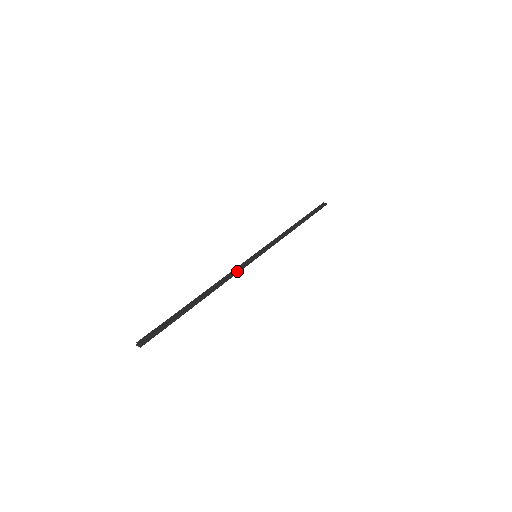
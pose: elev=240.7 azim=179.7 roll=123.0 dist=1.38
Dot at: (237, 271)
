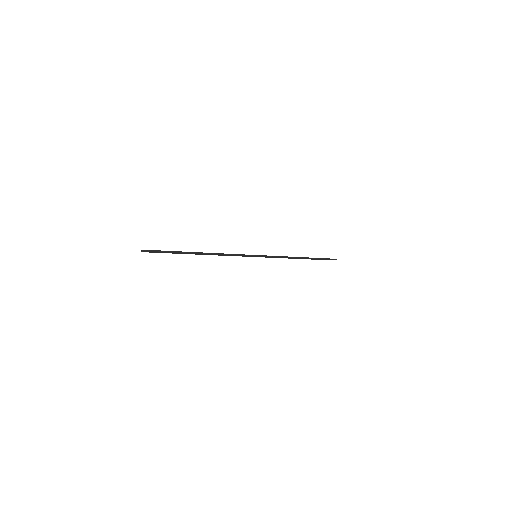
Dot at: (235, 254)
